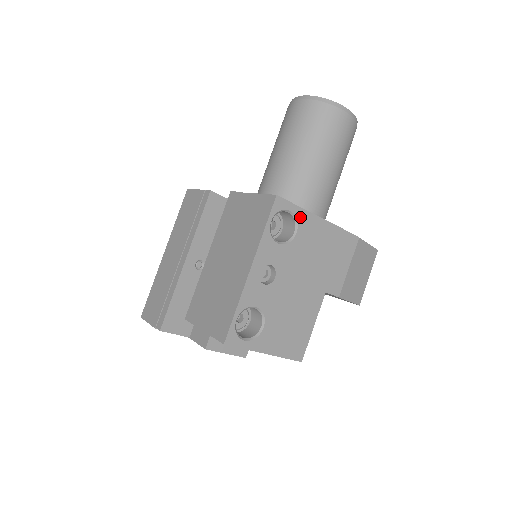
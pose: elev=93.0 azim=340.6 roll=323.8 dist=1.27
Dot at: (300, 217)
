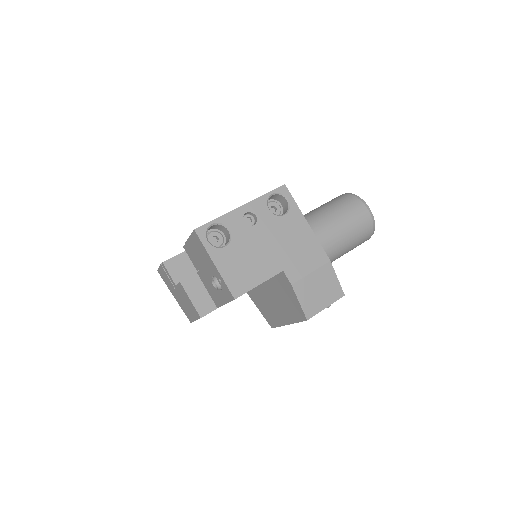
Dot at: (293, 209)
